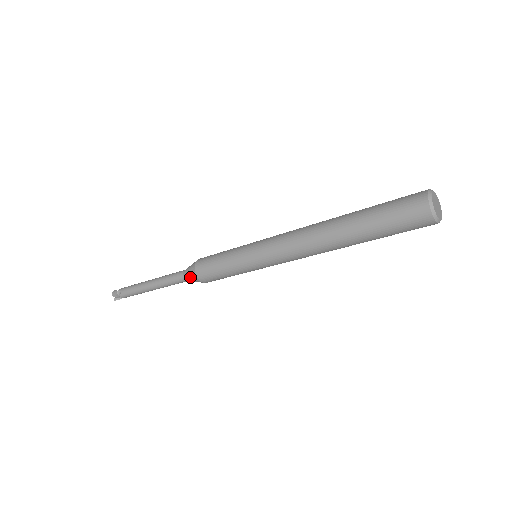
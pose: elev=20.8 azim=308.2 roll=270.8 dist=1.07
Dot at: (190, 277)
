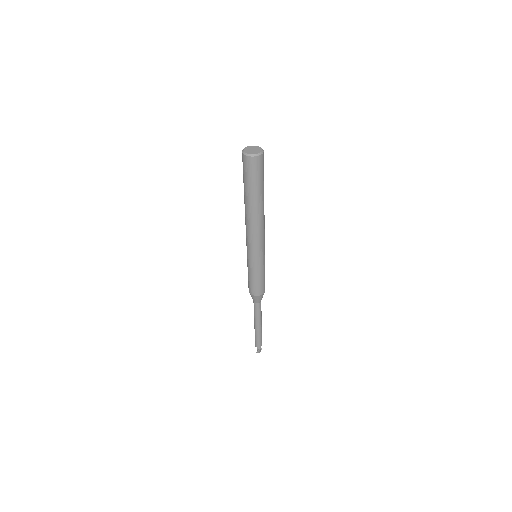
Dot at: occluded
